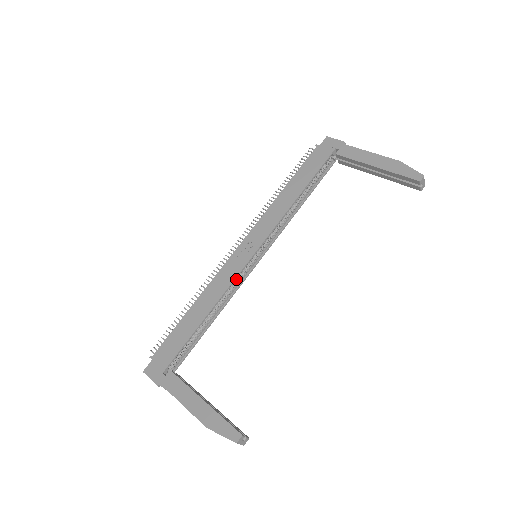
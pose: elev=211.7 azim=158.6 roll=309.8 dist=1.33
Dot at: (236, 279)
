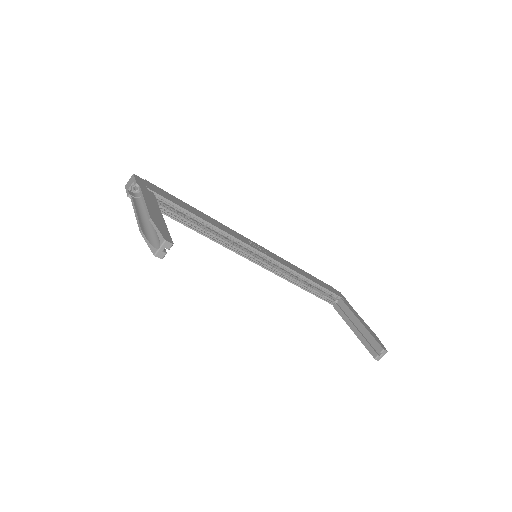
Dot at: (234, 244)
